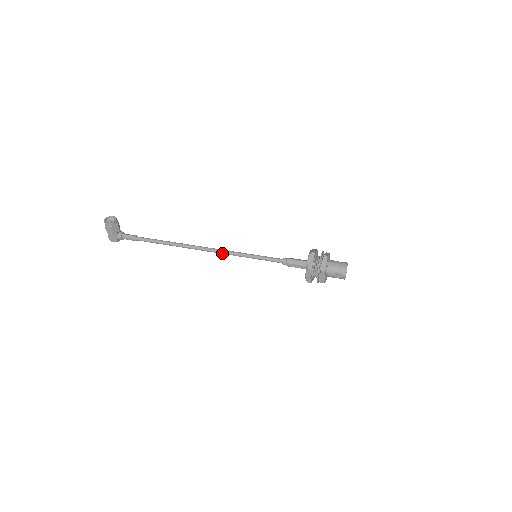
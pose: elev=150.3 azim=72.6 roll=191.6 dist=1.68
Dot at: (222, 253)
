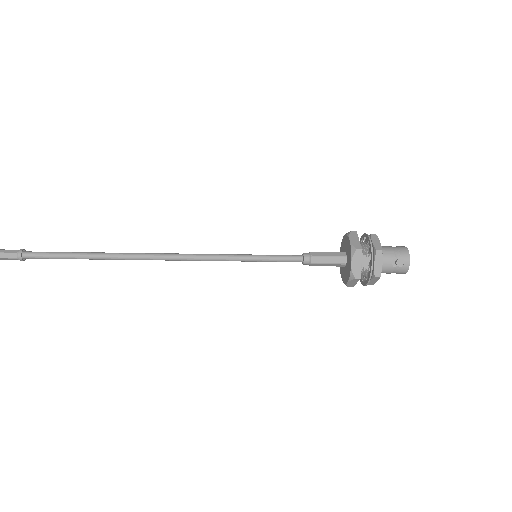
Dot at: (195, 258)
